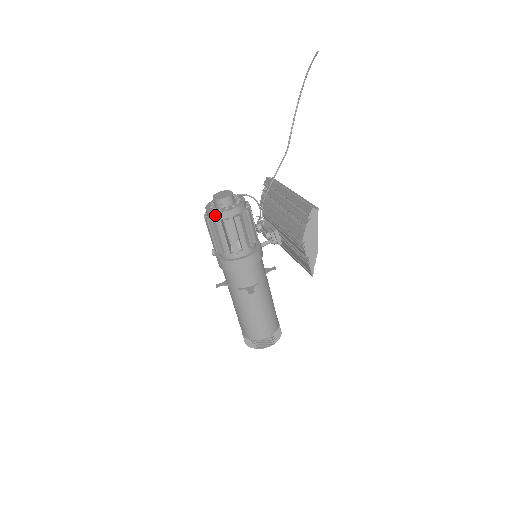
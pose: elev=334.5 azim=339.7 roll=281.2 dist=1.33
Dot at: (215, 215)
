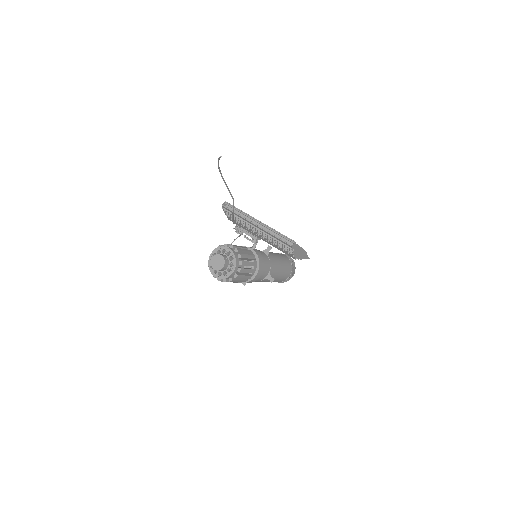
Dot at: (225, 279)
